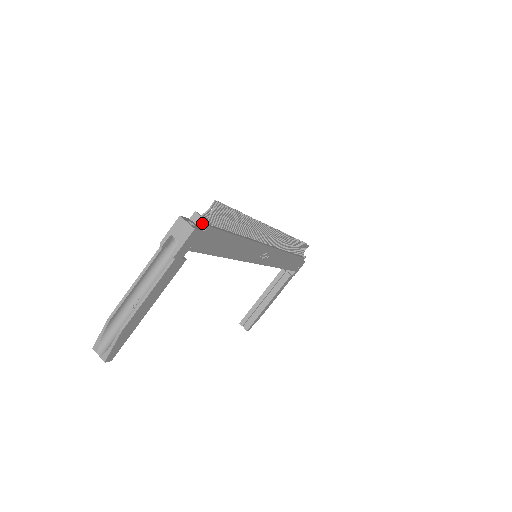
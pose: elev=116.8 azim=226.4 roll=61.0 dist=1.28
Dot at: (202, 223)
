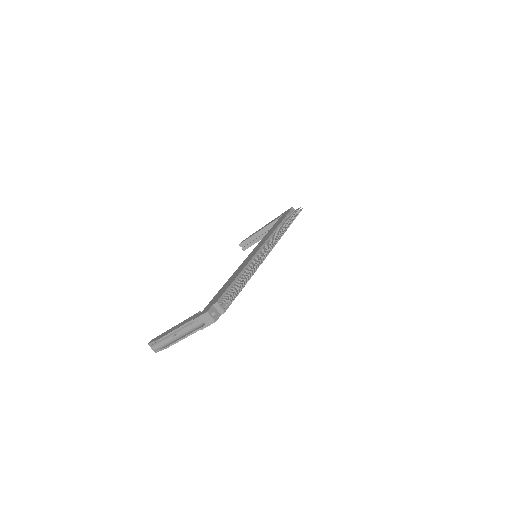
Dot at: (220, 310)
